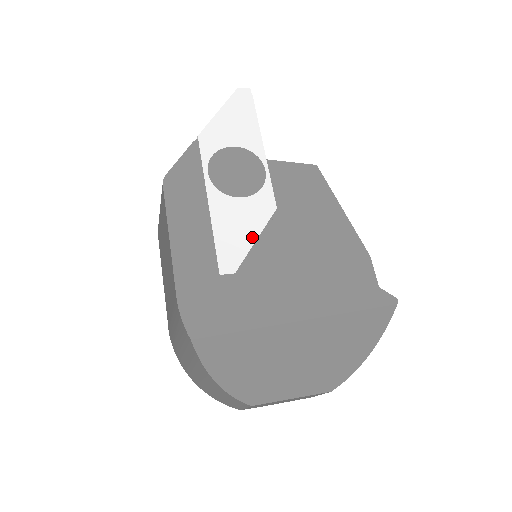
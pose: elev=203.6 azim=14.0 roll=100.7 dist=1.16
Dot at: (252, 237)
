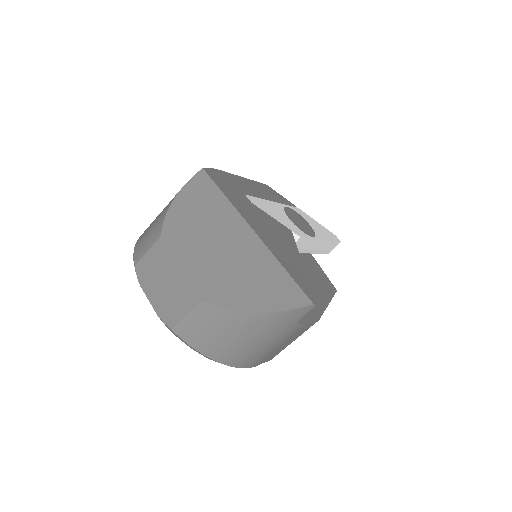
Dot at: (276, 218)
